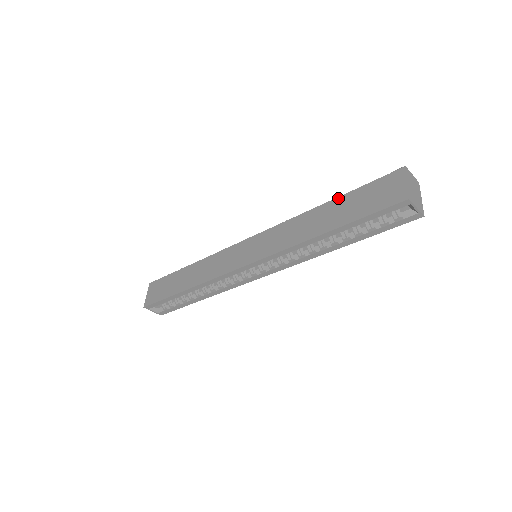
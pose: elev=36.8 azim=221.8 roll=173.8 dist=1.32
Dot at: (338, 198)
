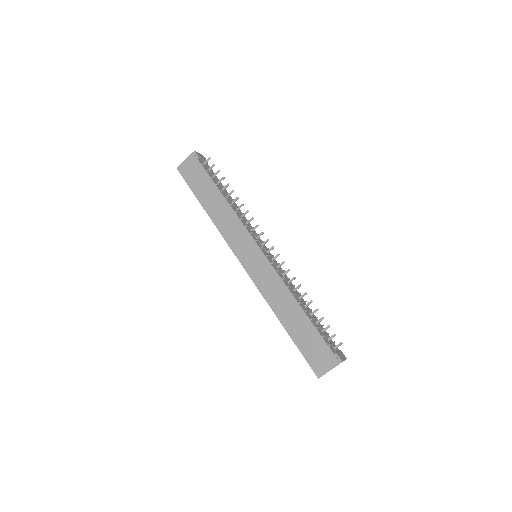
Dot at: (308, 320)
